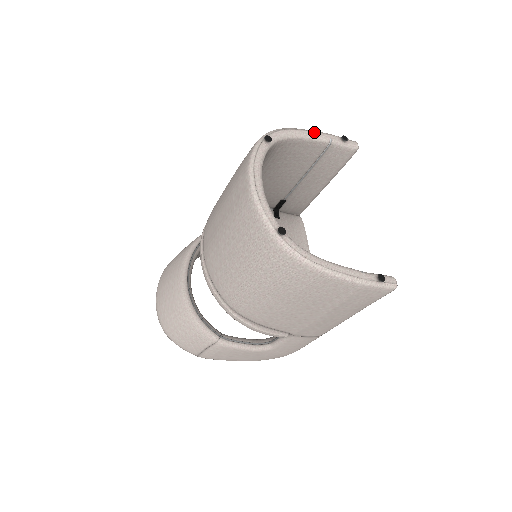
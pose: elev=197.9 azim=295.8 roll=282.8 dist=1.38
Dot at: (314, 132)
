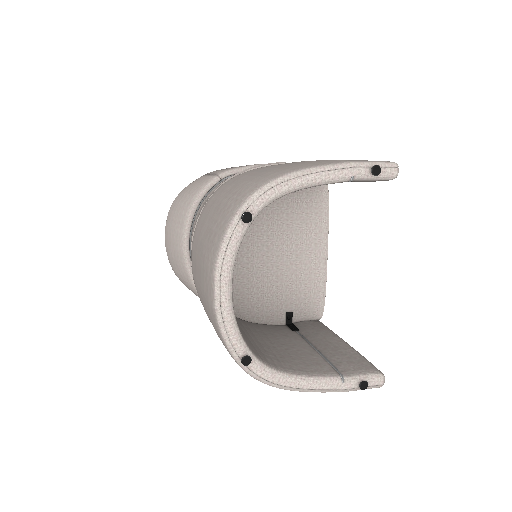
Dot at: (327, 172)
